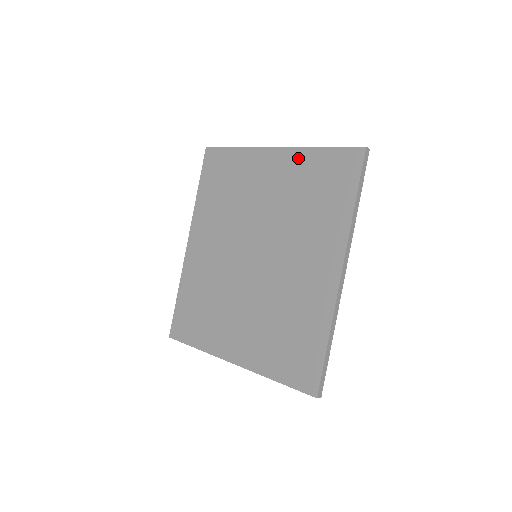
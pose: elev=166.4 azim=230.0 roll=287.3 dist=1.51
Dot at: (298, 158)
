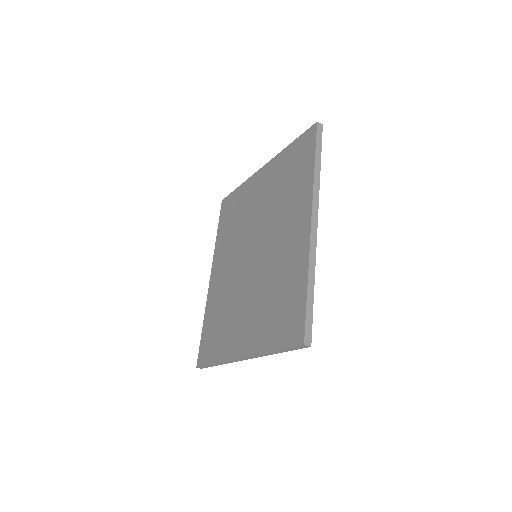
Dot at: (276, 162)
